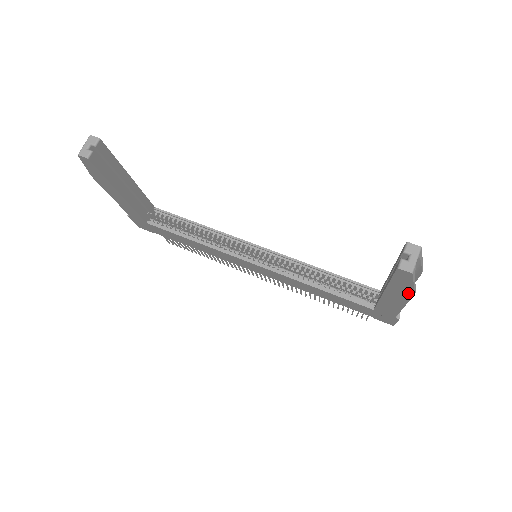
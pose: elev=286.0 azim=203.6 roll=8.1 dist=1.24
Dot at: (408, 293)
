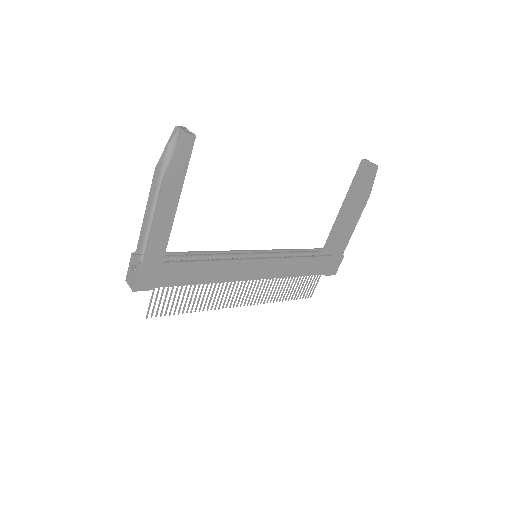
Dot at: (367, 198)
